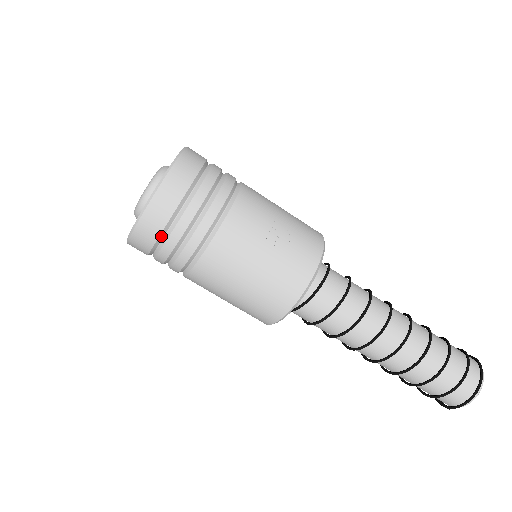
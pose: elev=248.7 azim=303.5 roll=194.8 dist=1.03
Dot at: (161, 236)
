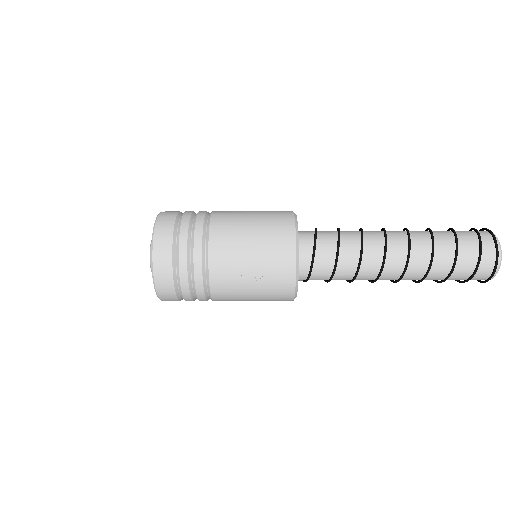
Dot at: (180, 299)
